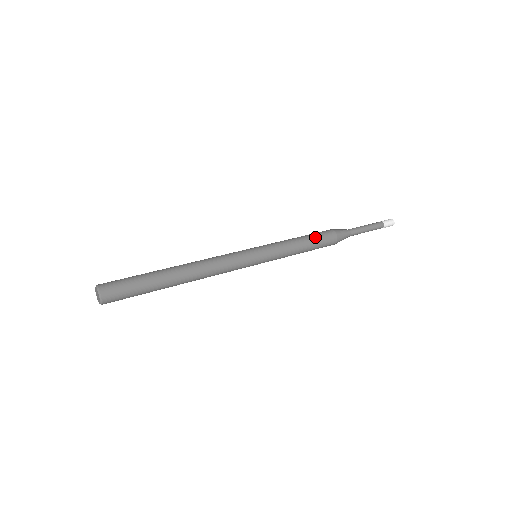
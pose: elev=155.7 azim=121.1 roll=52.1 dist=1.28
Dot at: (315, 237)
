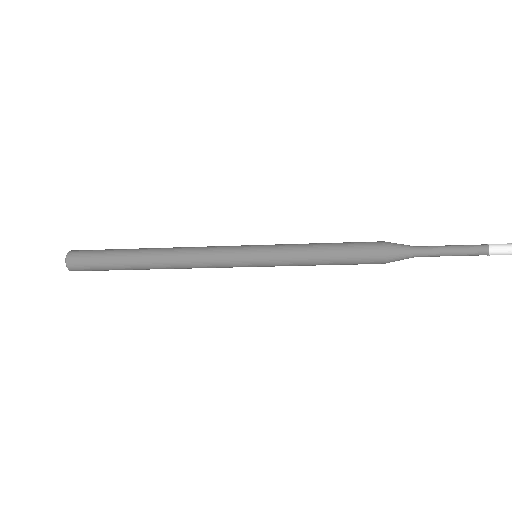
Dot at: (346, 243)
